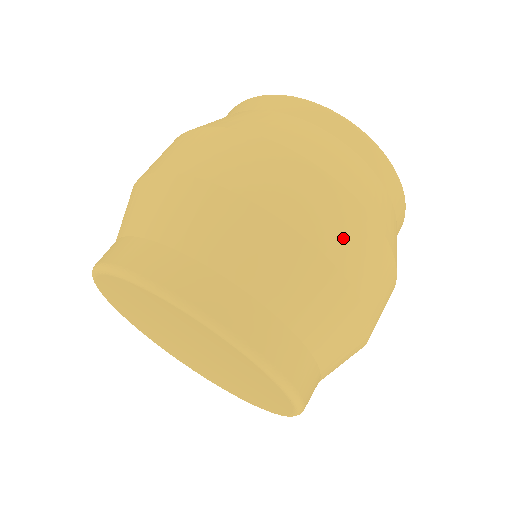
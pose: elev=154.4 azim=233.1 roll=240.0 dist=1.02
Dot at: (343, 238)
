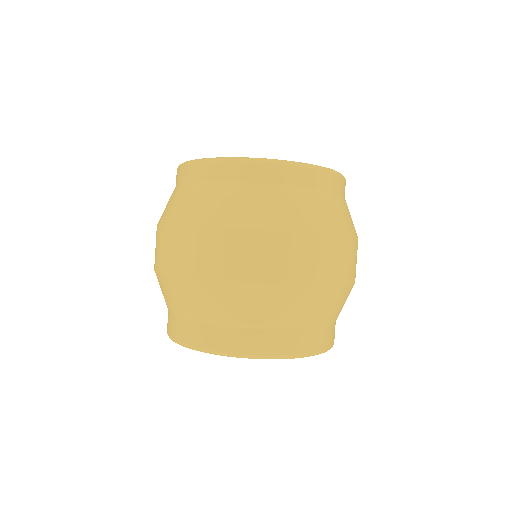
Dot at: (290, 265)
